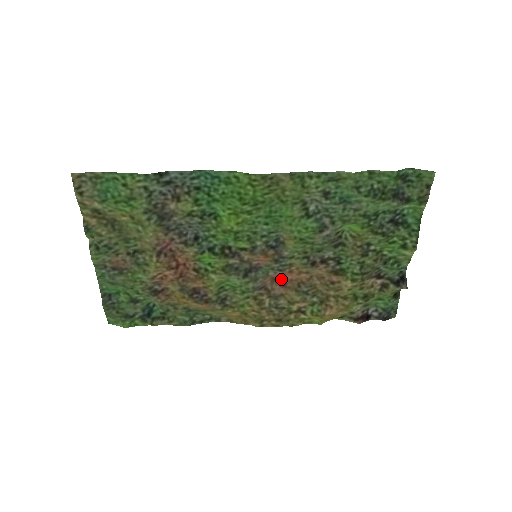
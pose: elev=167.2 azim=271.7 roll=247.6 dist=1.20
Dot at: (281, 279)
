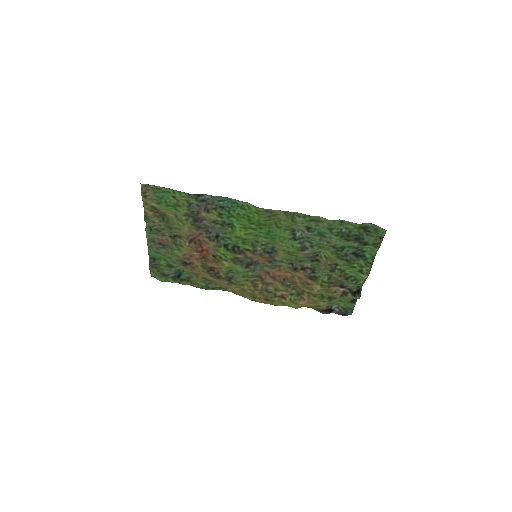
Dot at: (272, 273)
